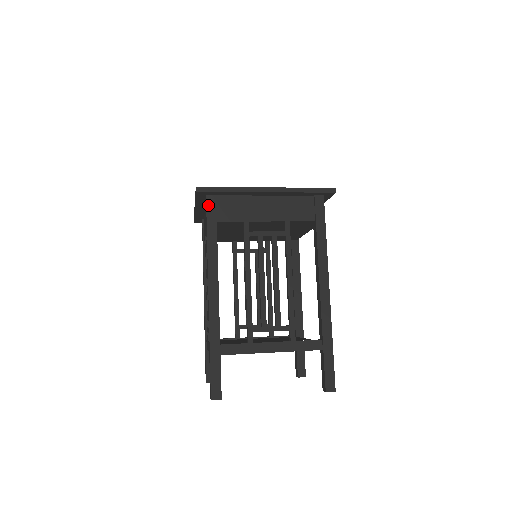
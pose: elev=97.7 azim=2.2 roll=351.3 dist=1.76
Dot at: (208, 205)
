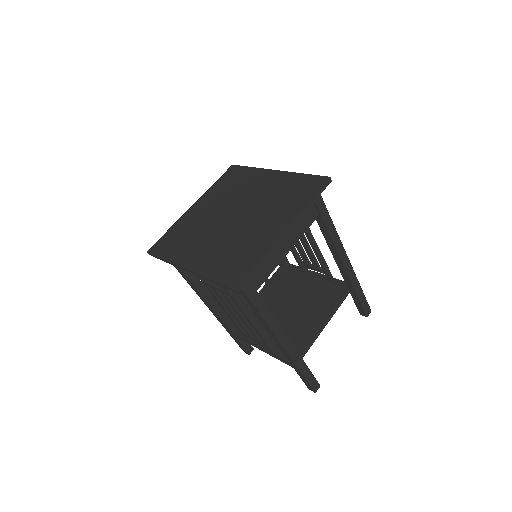
Dot at: occluded
